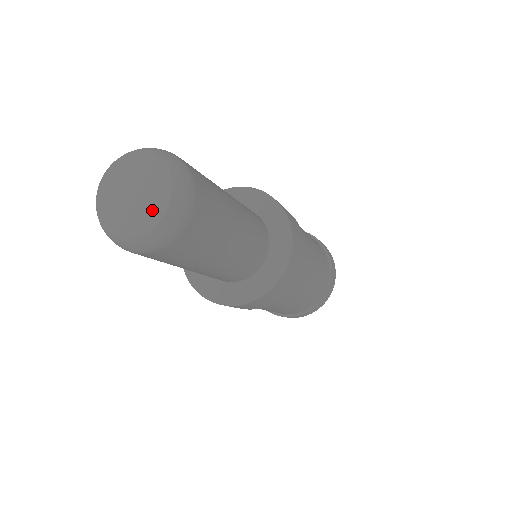
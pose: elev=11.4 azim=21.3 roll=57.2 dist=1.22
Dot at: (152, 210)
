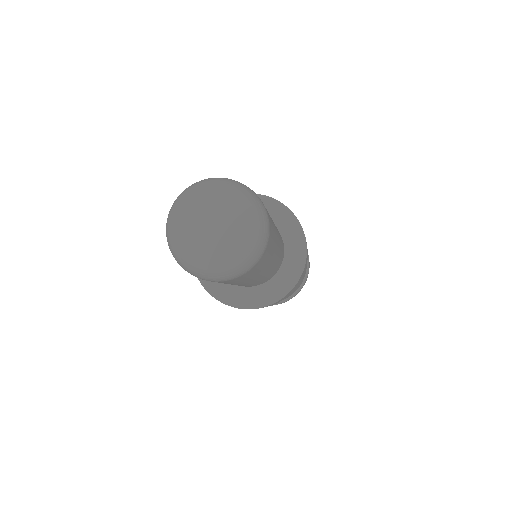
Dot at: (217, 255)
